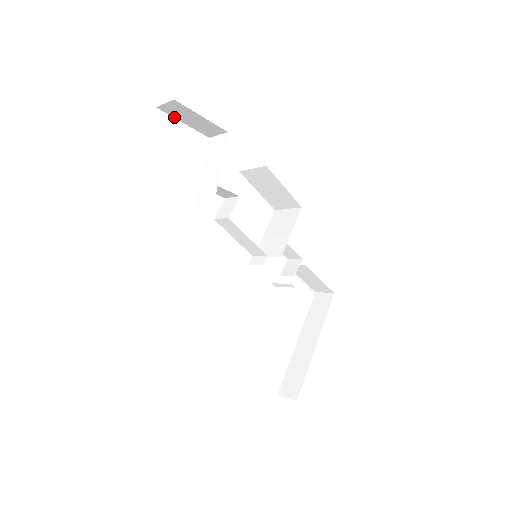
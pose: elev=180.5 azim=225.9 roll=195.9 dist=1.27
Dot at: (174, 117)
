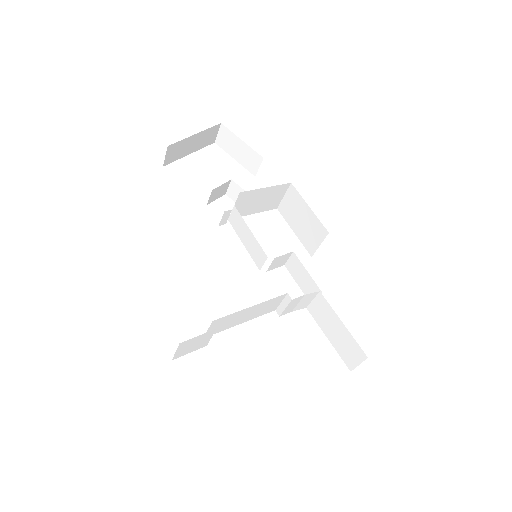
Dot at: occluded
